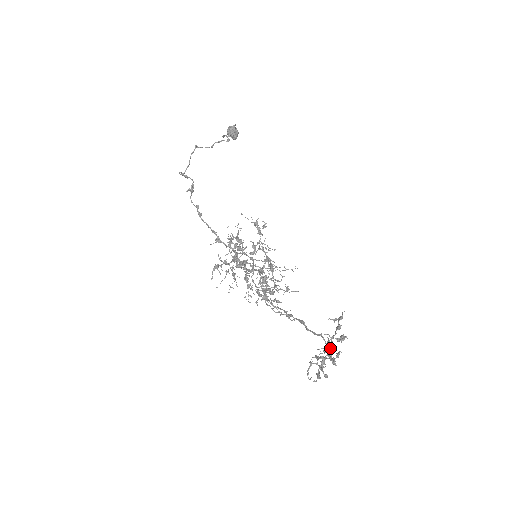
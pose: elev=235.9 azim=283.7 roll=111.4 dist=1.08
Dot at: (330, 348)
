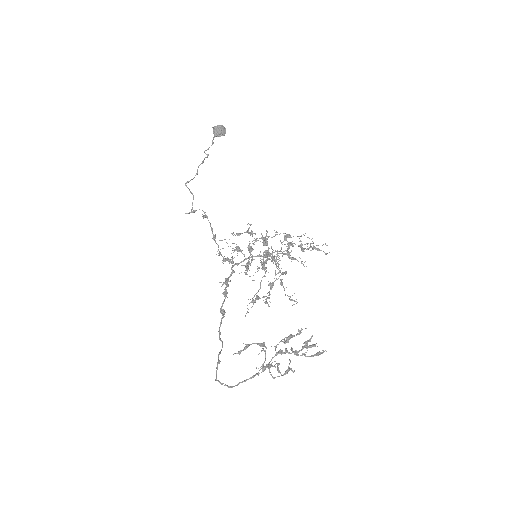
Dot at: (227, 386)
